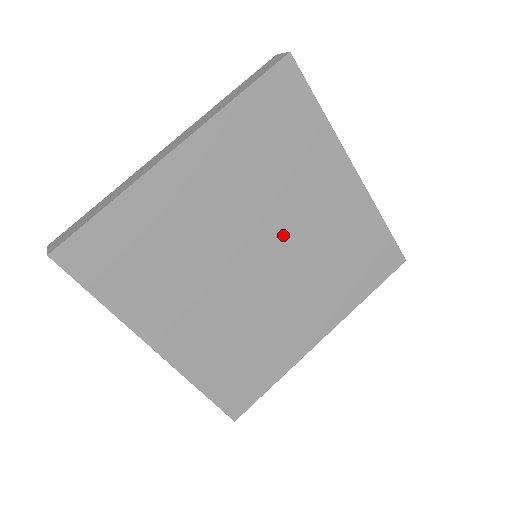
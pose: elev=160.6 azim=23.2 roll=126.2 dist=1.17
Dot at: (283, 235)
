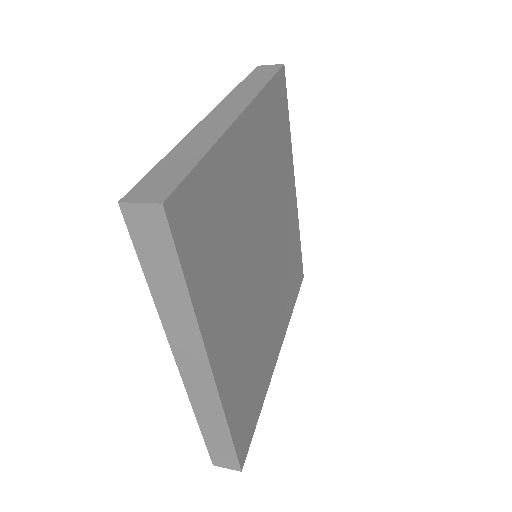
Dot at: (273, 235)
